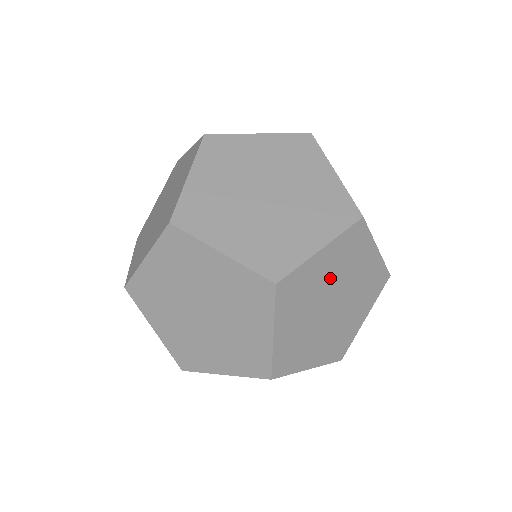
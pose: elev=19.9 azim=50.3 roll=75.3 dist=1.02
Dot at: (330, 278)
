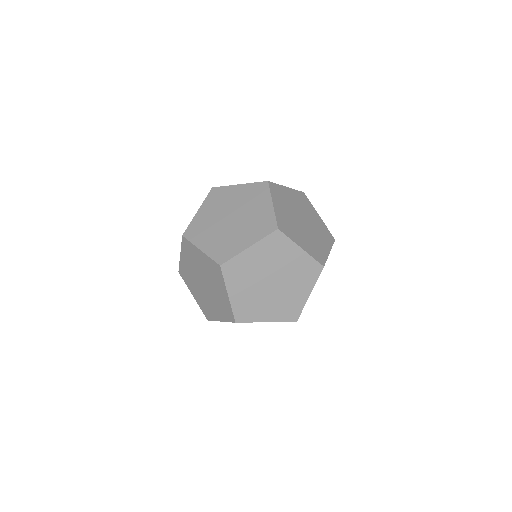
Dot at: occluded
